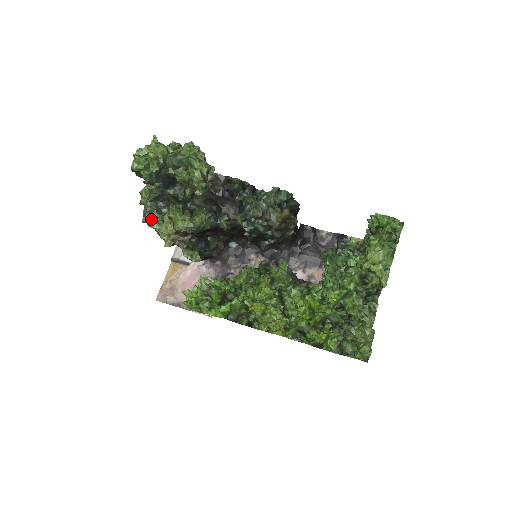
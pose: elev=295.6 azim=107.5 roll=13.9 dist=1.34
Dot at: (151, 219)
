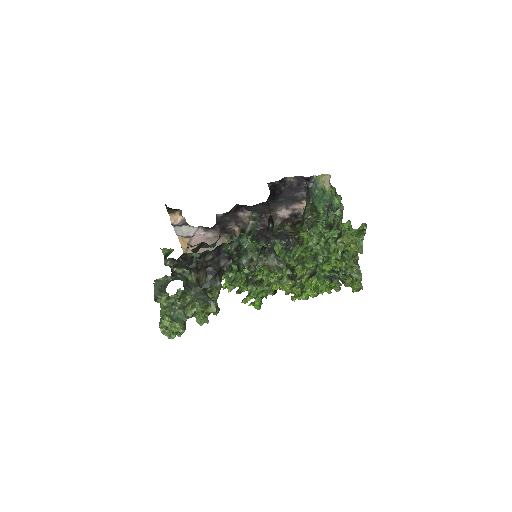
Dot at: occluded
